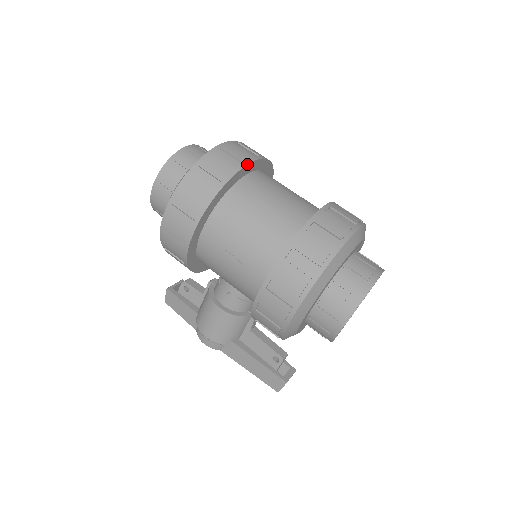
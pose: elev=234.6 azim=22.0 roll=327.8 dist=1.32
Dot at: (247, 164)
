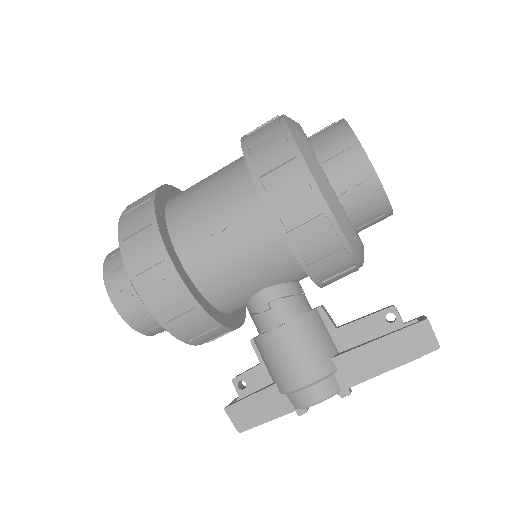
Dot at: (164, 185)
